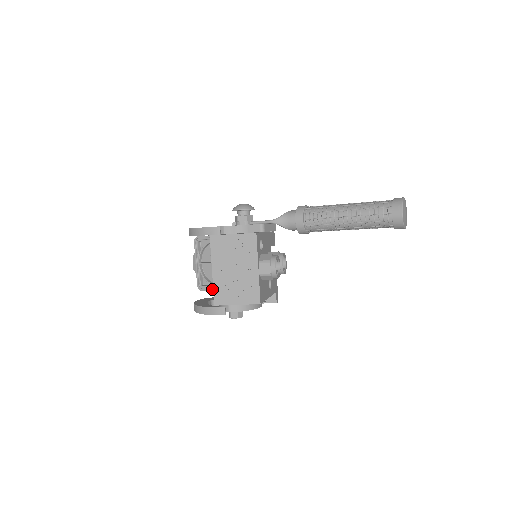
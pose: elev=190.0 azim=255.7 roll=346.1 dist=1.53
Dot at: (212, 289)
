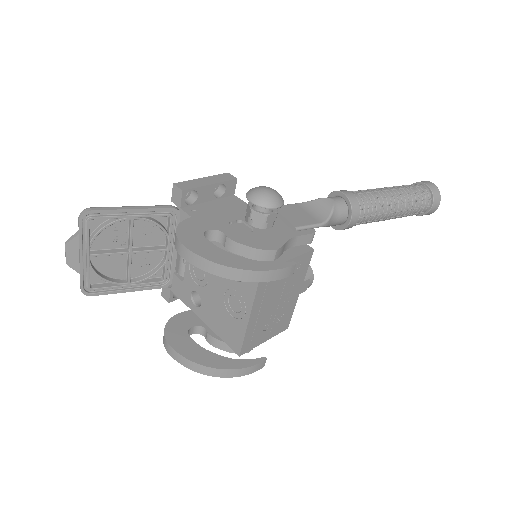
Dot at: (118, 290)
